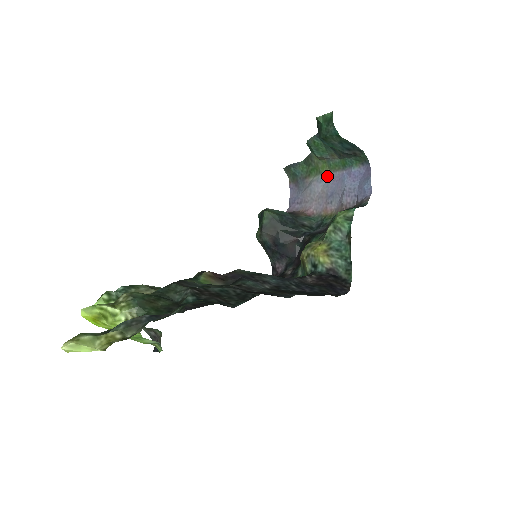
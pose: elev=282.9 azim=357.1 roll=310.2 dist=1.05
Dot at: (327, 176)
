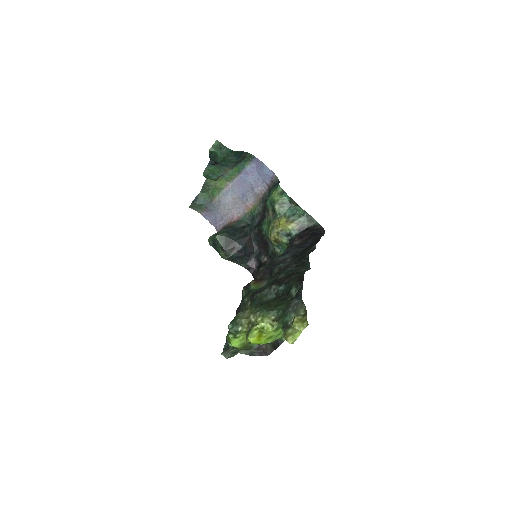
Dot at: (229, 187)
